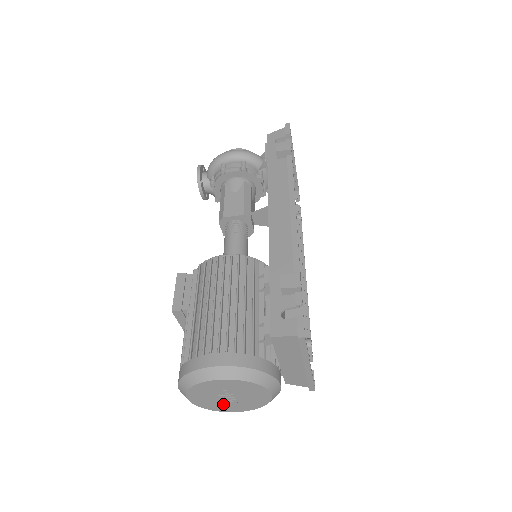
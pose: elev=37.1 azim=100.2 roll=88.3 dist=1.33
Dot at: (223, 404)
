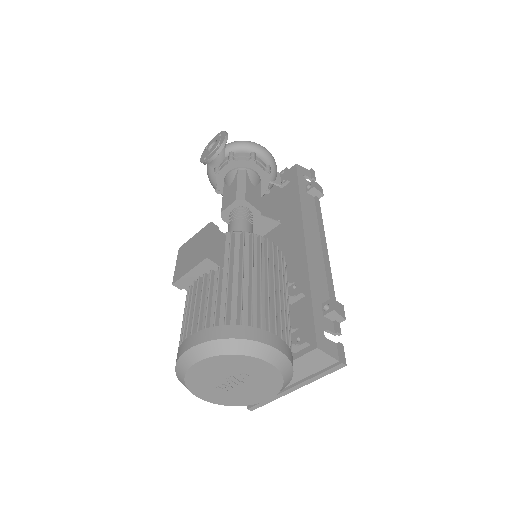
Dot at: (211, 385)
